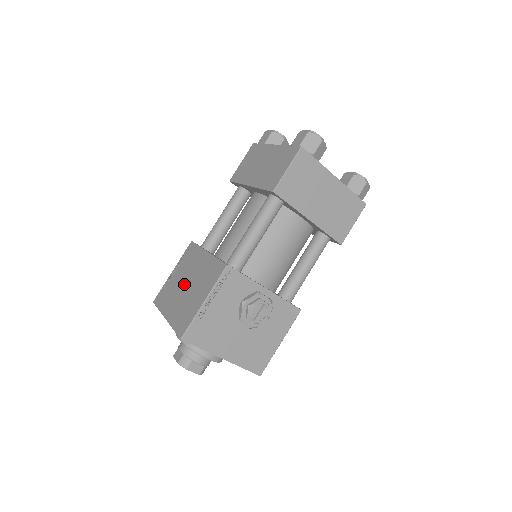
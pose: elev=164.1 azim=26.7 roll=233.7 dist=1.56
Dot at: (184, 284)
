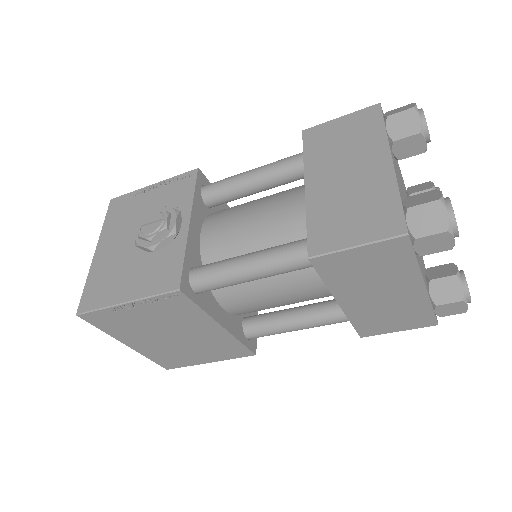
Dot at: occluded
